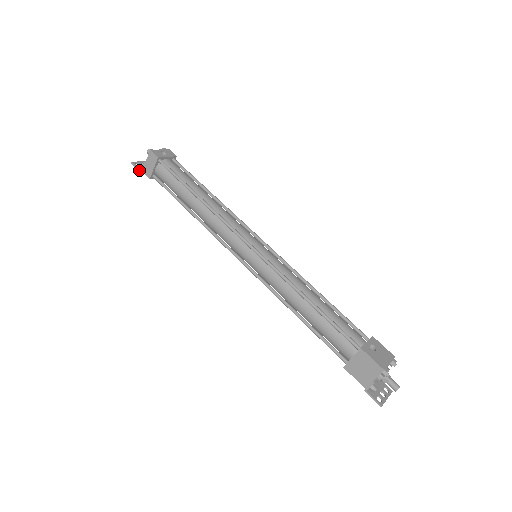
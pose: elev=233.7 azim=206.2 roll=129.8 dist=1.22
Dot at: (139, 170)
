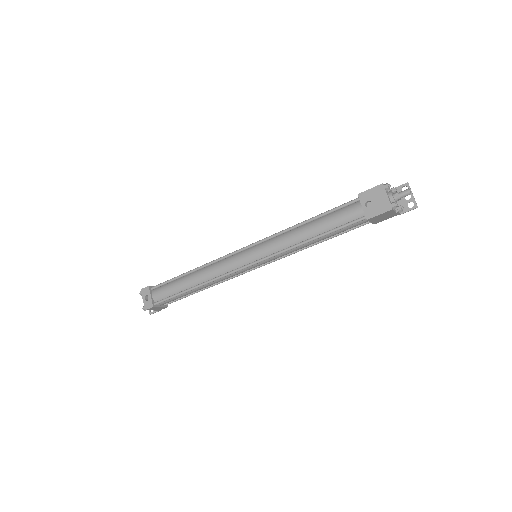
Dot at: occluded
